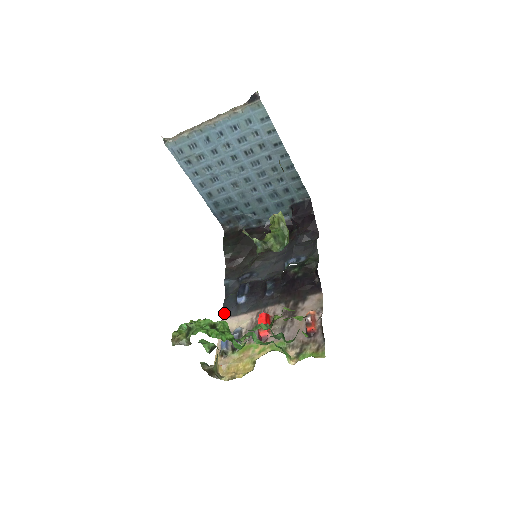
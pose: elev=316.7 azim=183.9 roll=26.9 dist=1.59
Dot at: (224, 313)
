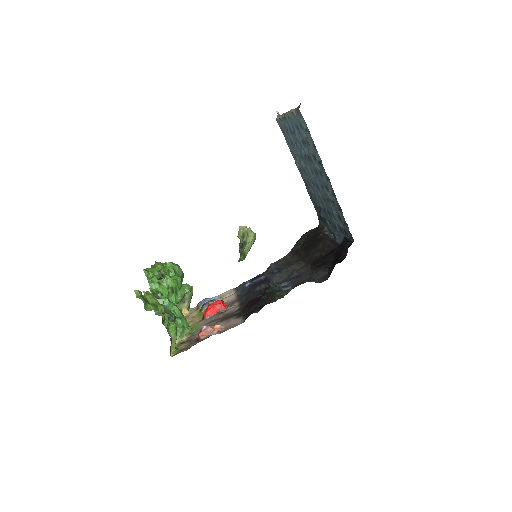
Dot at: (240, 285)
